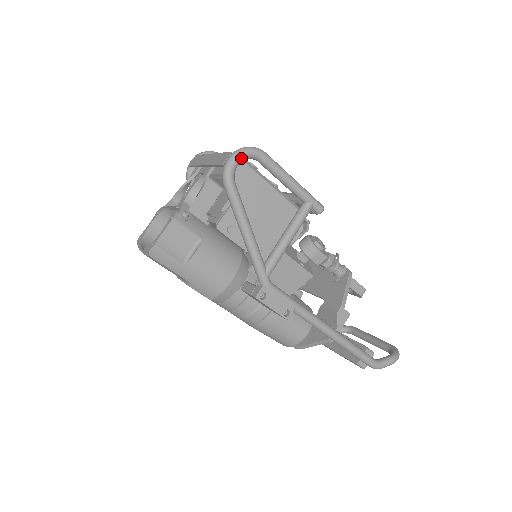
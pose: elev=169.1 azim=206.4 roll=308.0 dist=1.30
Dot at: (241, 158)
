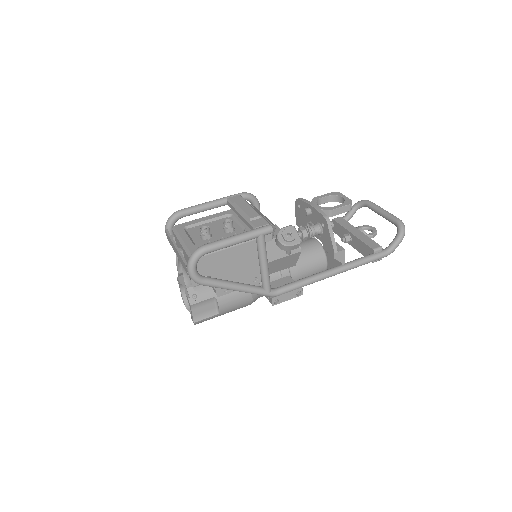
Dot at: (194, 267)
